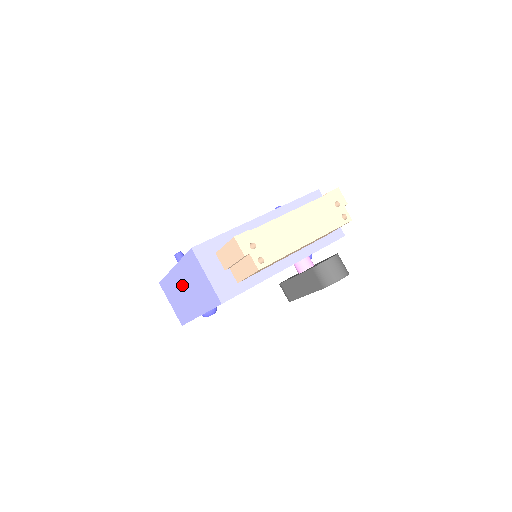
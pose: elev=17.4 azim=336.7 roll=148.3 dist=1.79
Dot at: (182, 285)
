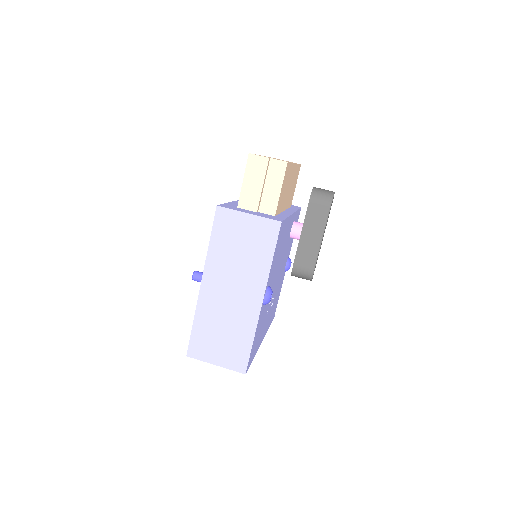
Dot at: (222, 290)
